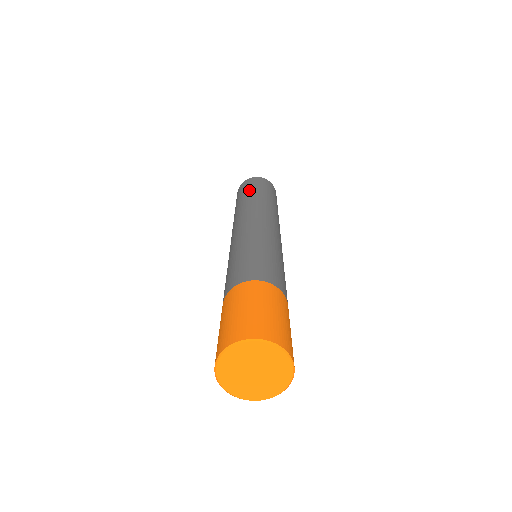
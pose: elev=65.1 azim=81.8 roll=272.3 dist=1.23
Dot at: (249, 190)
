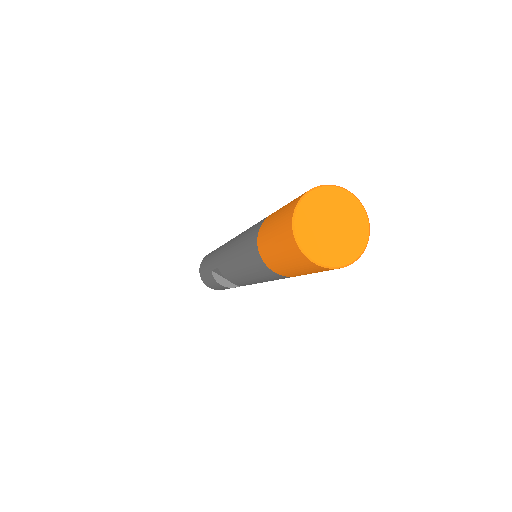
Dot at: occluded
